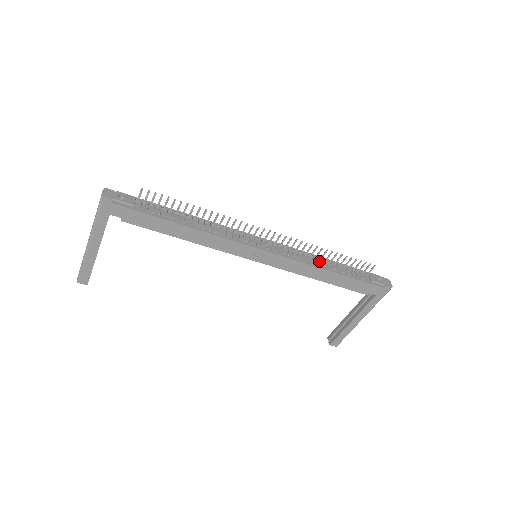
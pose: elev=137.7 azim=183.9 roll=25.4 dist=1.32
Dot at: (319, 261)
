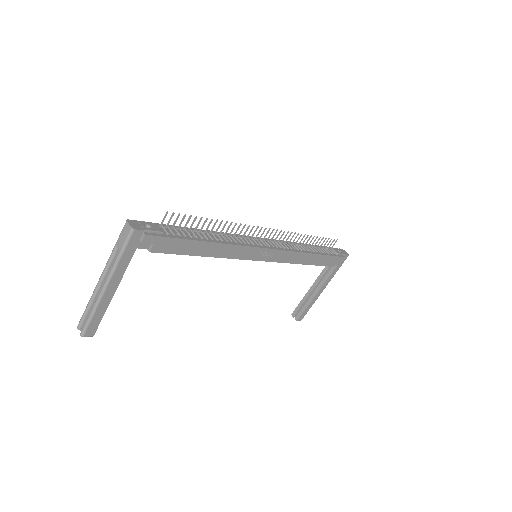
Dot at: (302, 247)
